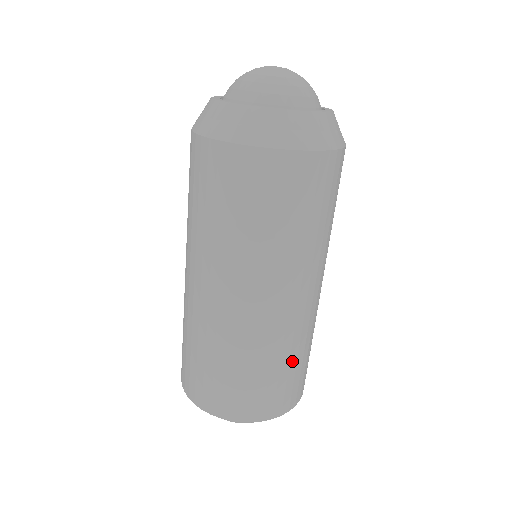
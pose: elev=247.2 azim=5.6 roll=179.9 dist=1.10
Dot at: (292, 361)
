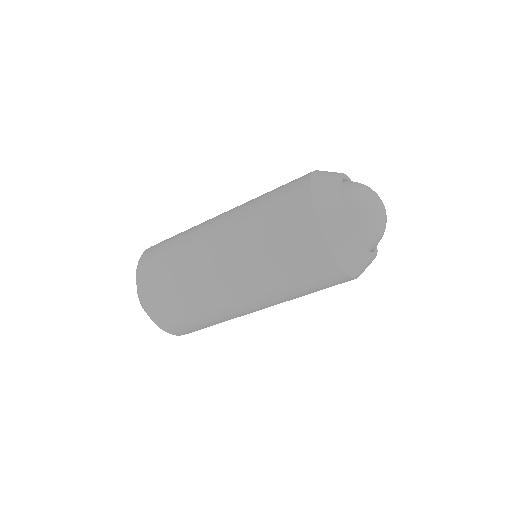
Dot at: occluded
